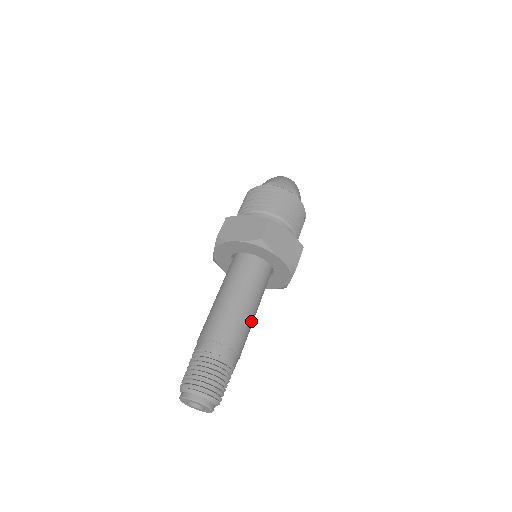
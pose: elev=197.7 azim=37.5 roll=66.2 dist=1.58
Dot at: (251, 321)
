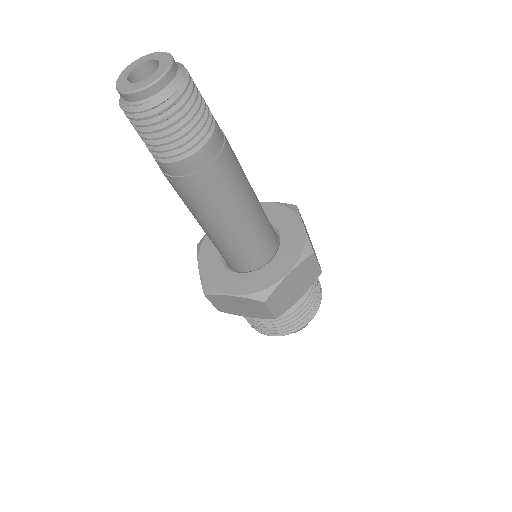
Dot at: (244, 194)
